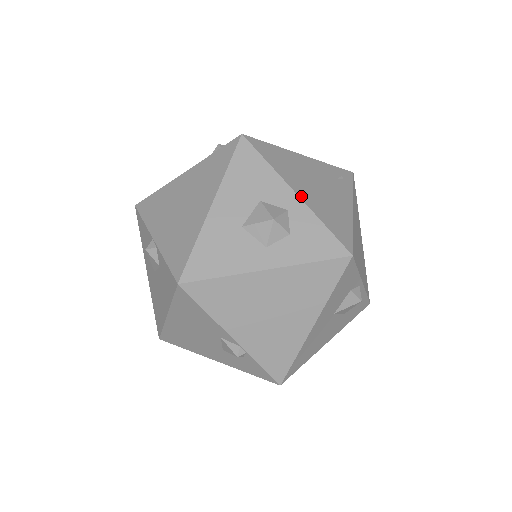
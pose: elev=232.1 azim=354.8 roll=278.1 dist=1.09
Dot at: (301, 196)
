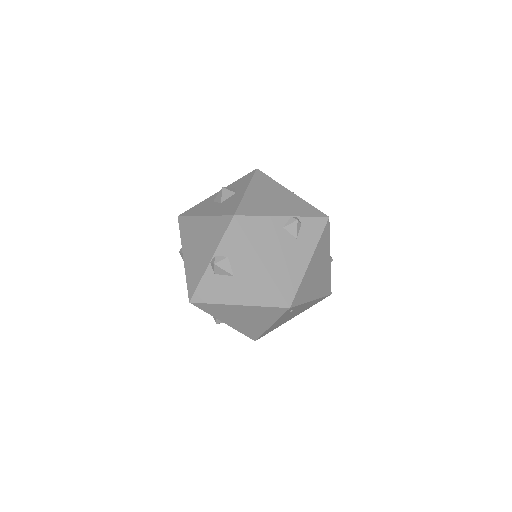
Dot at: occluded
